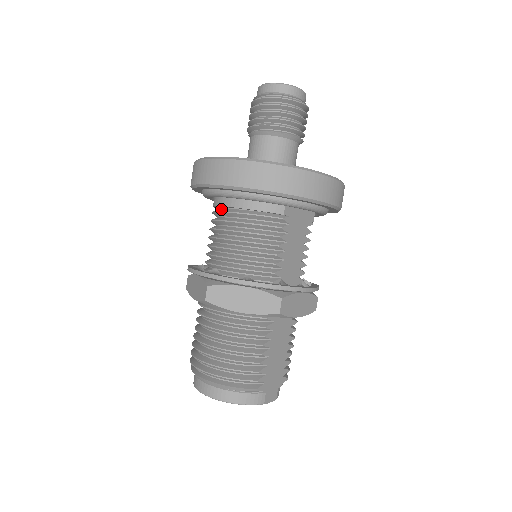
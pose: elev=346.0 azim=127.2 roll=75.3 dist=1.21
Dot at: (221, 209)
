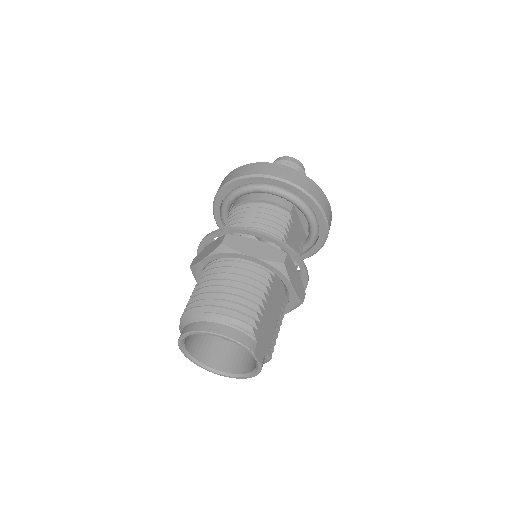
Dot at: (239, 207)
